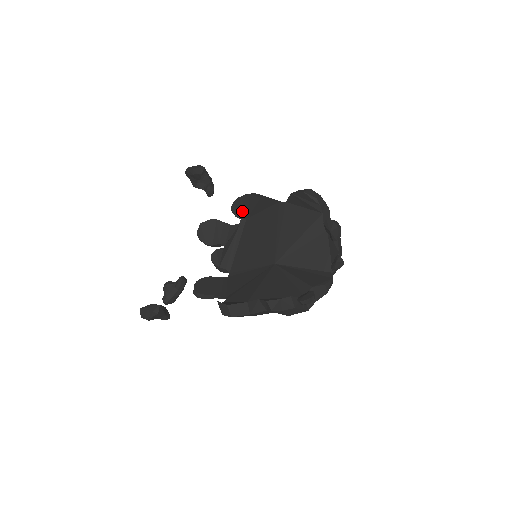
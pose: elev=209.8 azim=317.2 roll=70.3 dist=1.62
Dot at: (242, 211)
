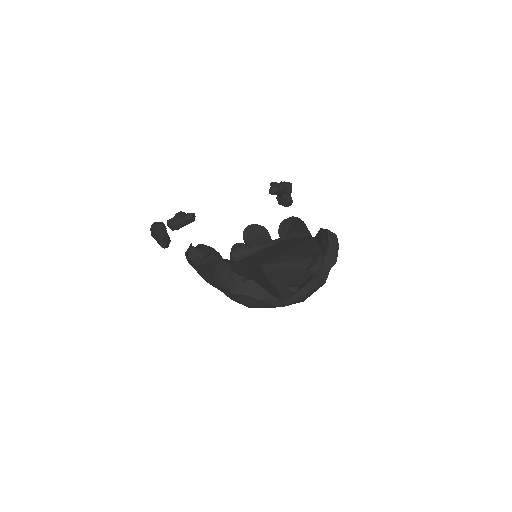
Dot at: (285, 230)
